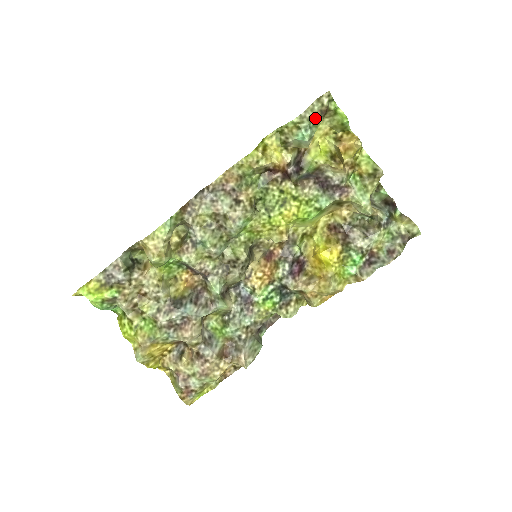
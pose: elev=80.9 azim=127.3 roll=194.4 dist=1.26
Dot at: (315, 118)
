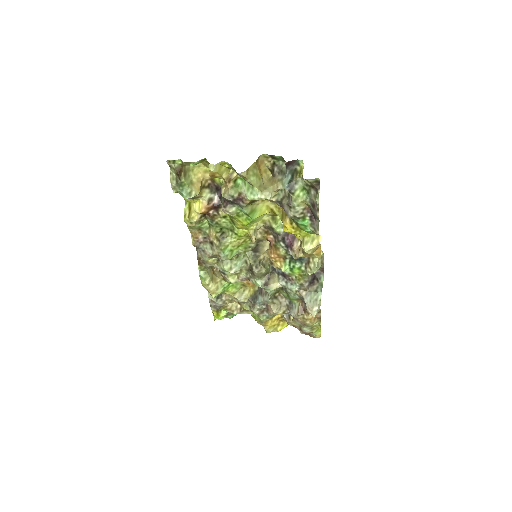
Dot at: (178, 182)
